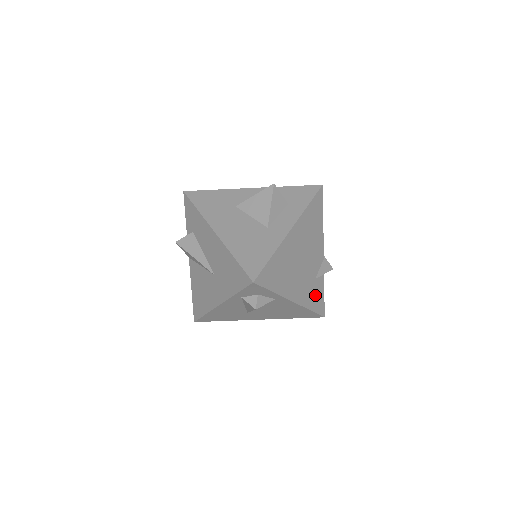
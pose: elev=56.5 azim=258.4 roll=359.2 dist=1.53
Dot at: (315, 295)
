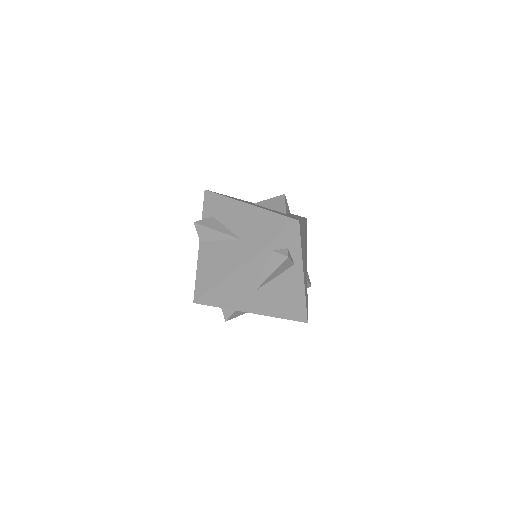
Dot at: (306, 293)
